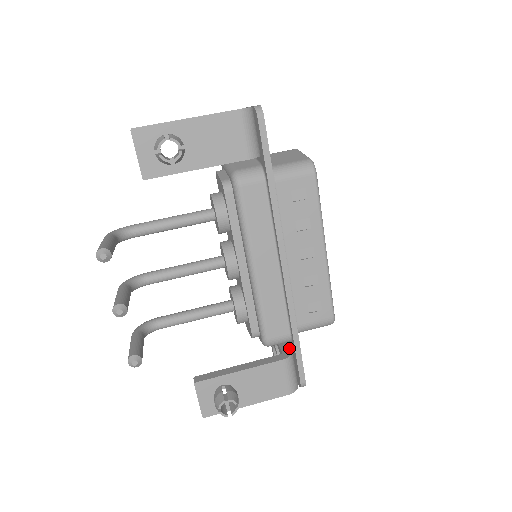
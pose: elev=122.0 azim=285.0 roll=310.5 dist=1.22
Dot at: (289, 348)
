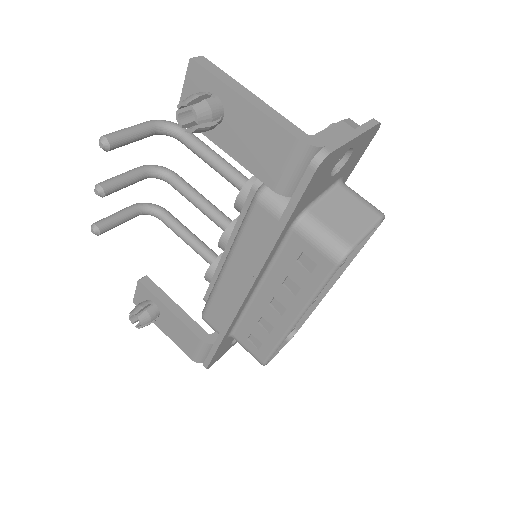
Dot at: occluded
